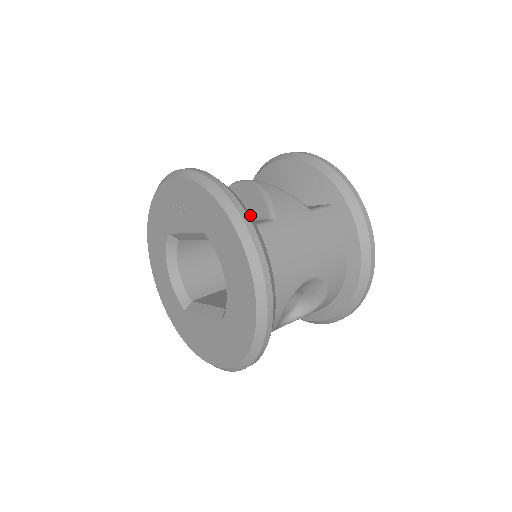
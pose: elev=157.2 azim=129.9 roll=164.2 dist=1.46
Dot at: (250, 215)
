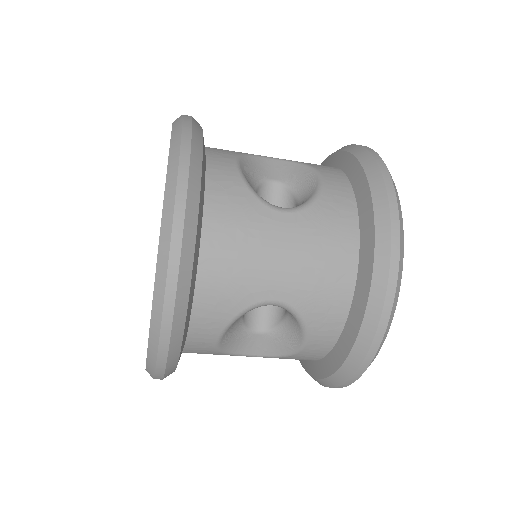
Dot at: occluded
